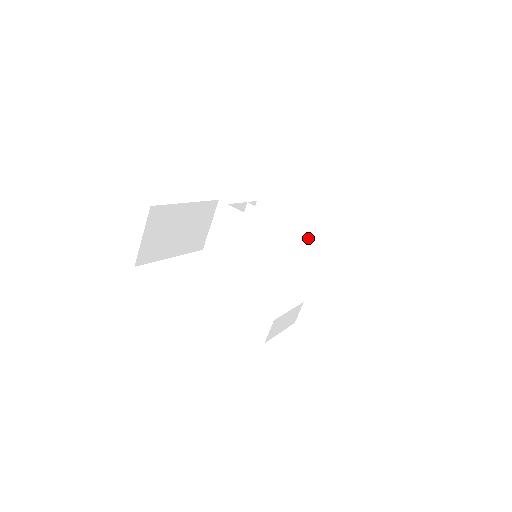
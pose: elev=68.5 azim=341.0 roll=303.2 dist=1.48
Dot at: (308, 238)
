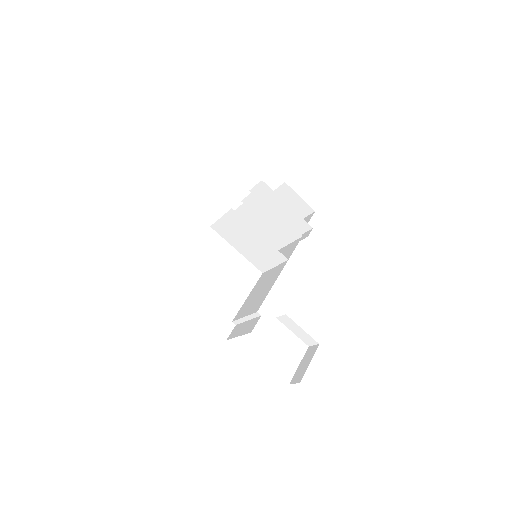
Dot at: (301, 226)
